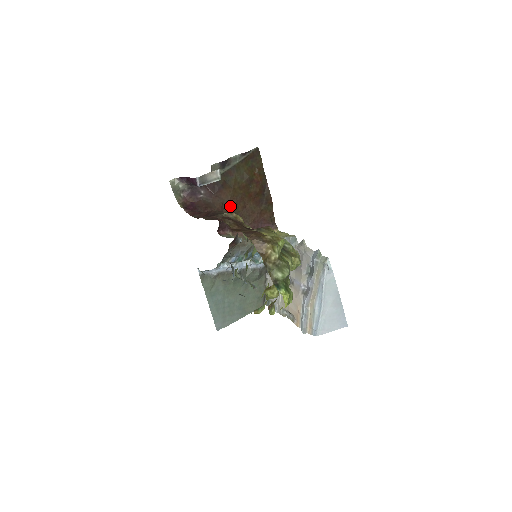
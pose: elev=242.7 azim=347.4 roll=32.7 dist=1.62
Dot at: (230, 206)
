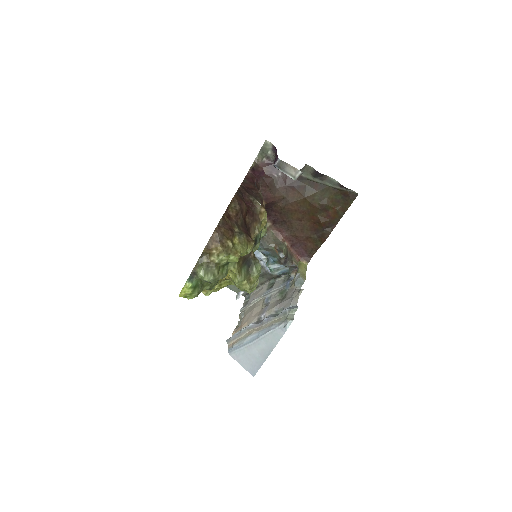
Dot at: (288, 206)
